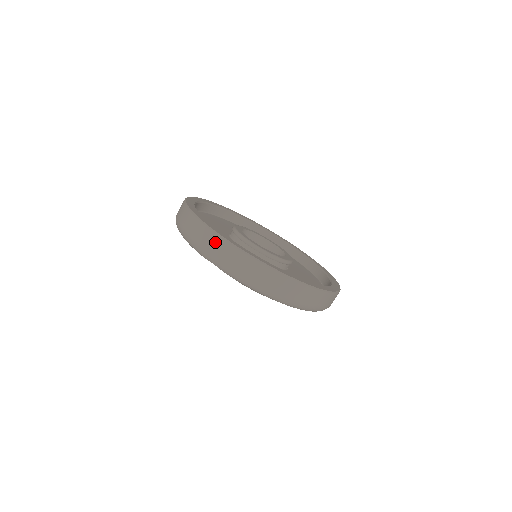
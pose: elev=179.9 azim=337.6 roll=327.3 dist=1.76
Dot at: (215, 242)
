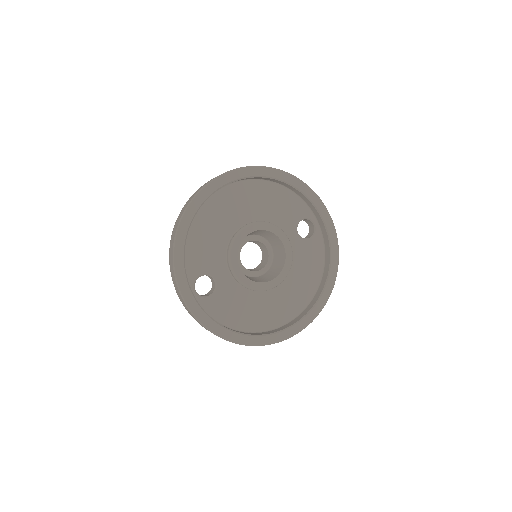
Dot at: (179, 294)
